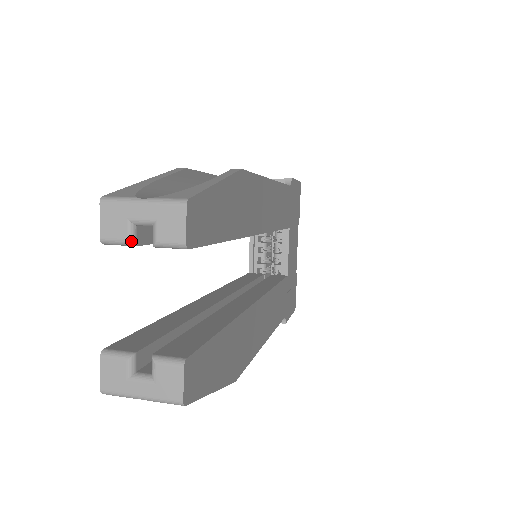
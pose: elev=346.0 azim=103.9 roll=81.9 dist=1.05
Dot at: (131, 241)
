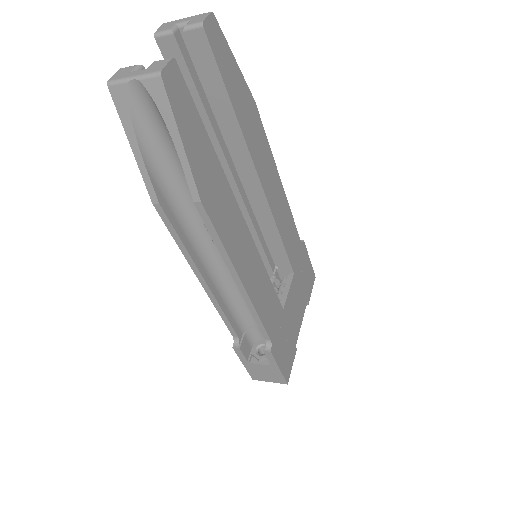
Dot at: (172, 30)
